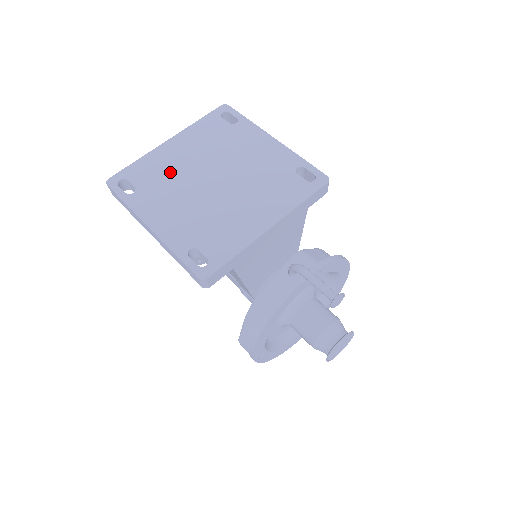
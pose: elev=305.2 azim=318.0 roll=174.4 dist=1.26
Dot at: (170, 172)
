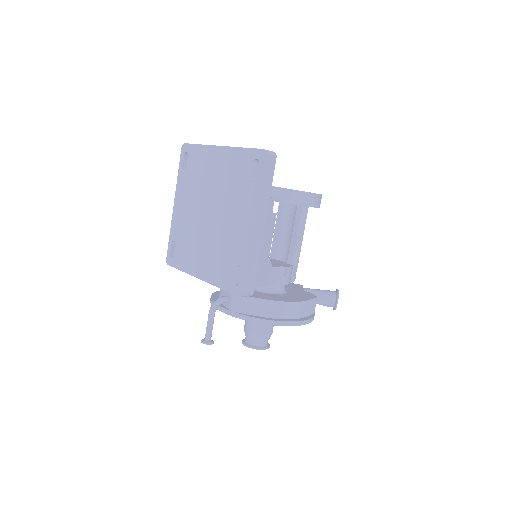
Dot at: (202, 177)
